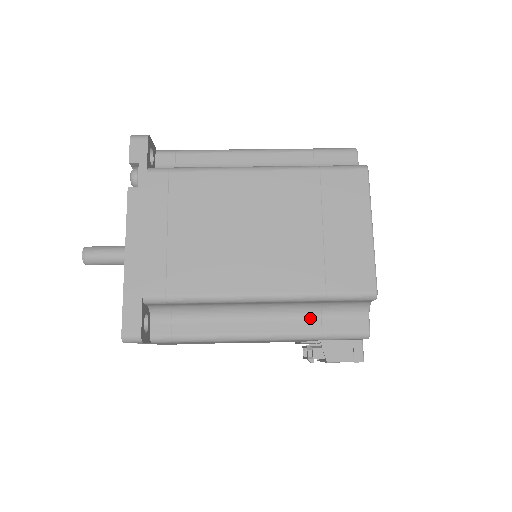
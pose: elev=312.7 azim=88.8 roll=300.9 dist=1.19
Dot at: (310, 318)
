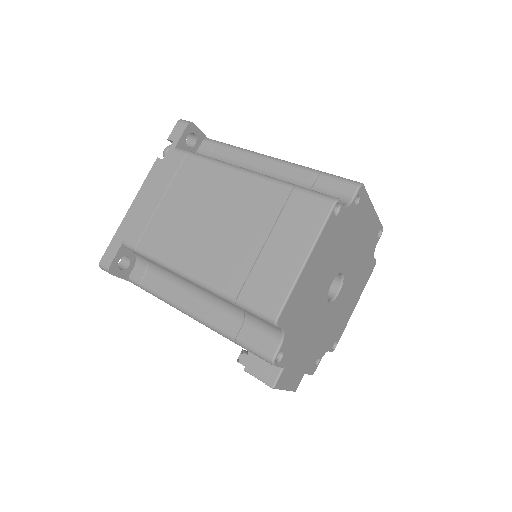
Dot at: (234, 319)
